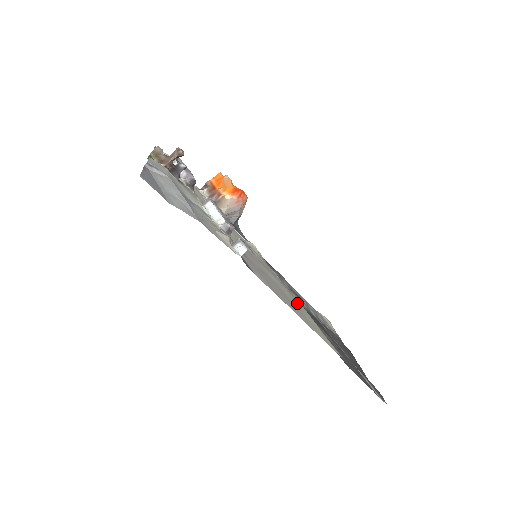
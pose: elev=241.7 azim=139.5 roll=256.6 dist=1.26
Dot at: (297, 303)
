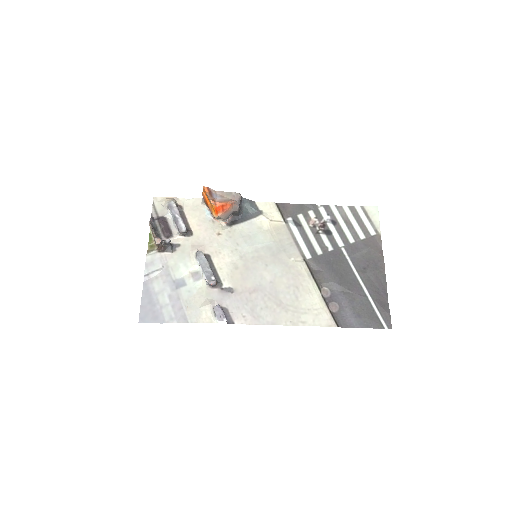
Dot at: (296, 284)
